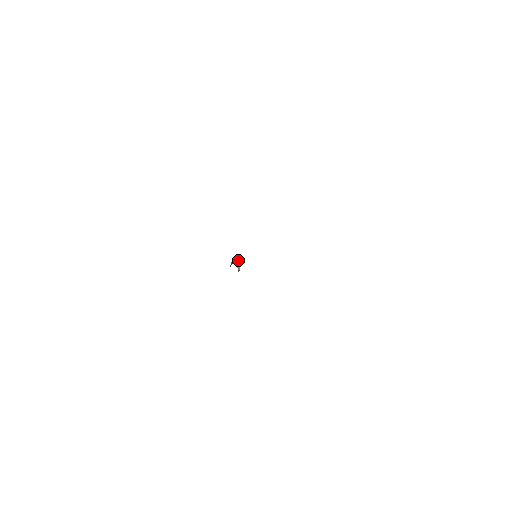
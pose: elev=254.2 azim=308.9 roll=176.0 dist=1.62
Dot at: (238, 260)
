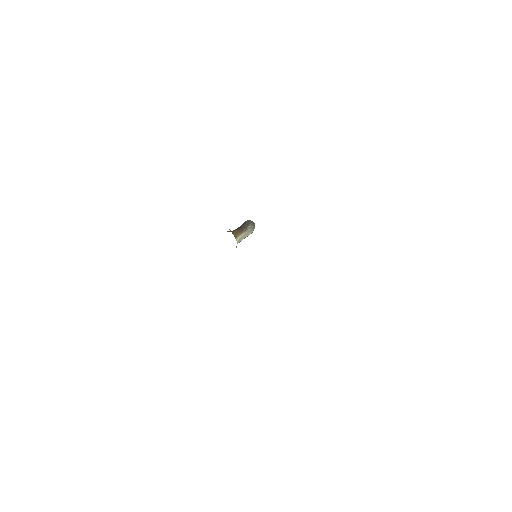
Dot at: (253, 226)
